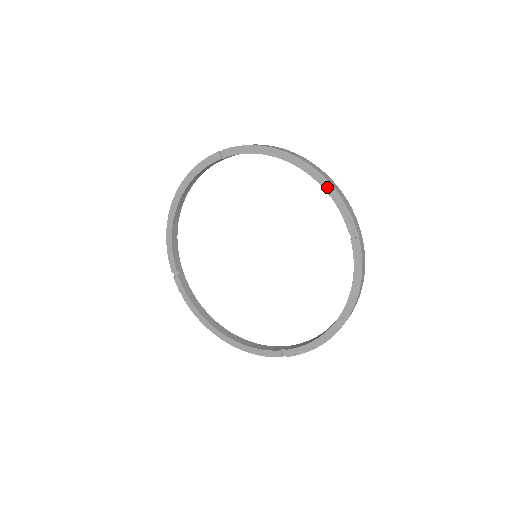
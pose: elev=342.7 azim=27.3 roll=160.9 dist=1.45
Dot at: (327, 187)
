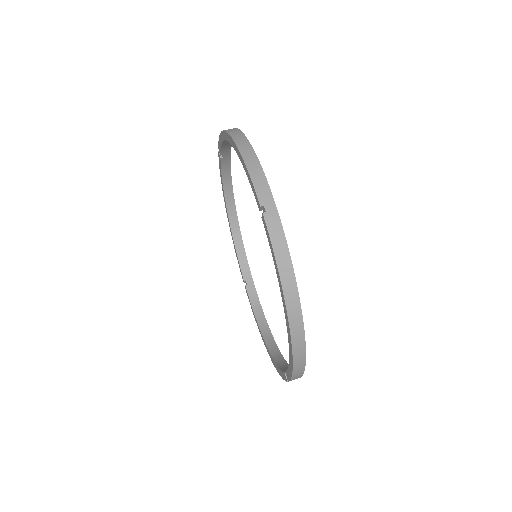
Dot at: (291, 359)
